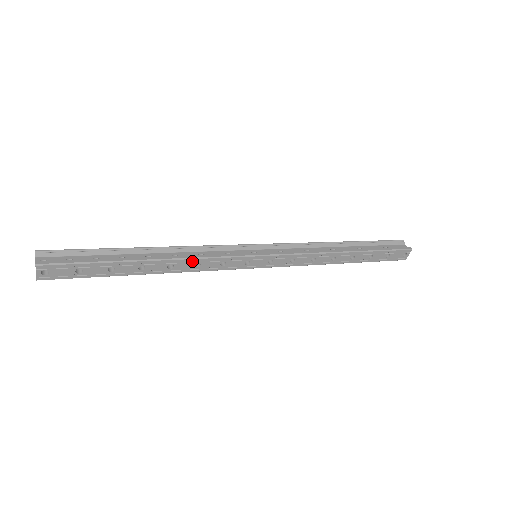
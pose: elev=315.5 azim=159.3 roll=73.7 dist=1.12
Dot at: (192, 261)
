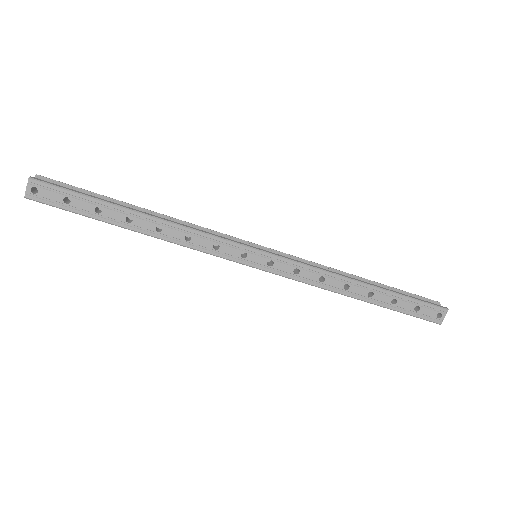
Dot at: (183, 230)
